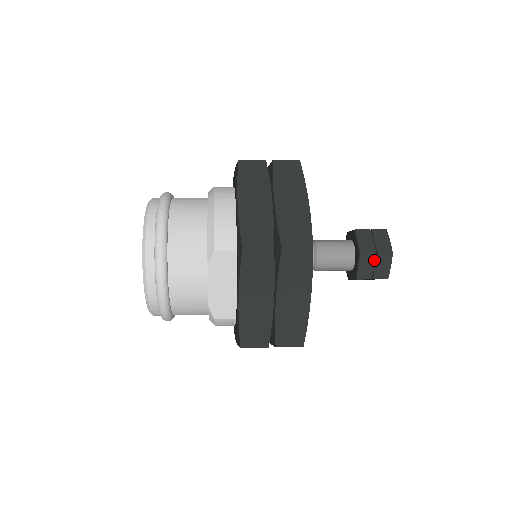
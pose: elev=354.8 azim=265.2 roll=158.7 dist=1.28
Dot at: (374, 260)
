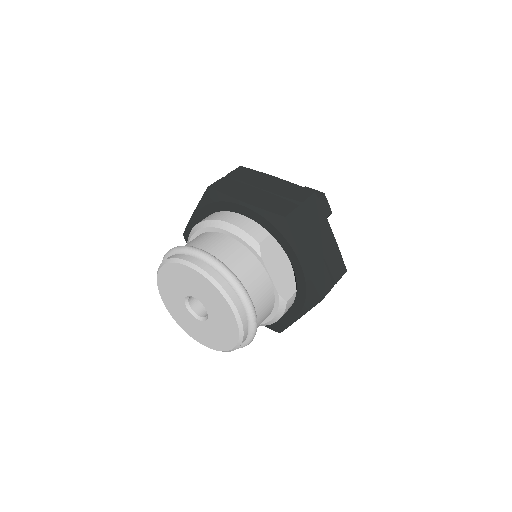
Dot at: occluded
